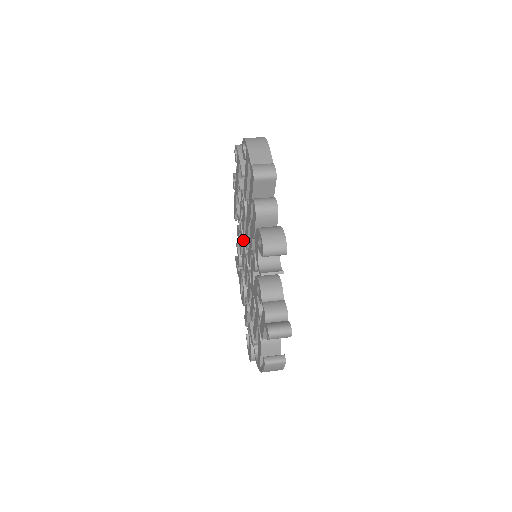
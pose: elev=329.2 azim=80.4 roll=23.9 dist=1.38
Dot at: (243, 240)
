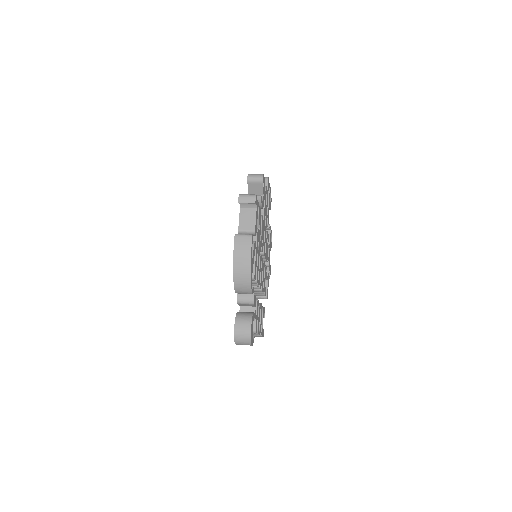
Dot at: occluded
